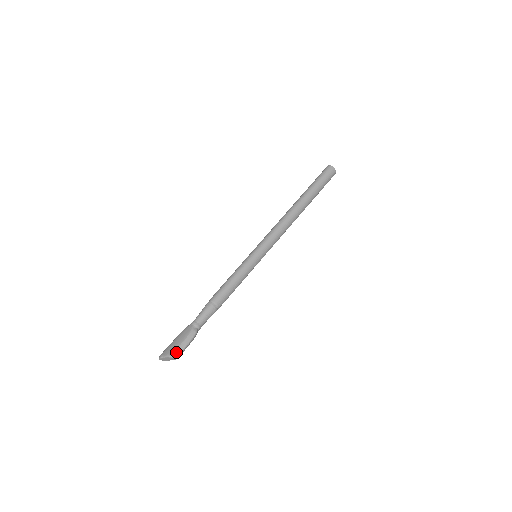
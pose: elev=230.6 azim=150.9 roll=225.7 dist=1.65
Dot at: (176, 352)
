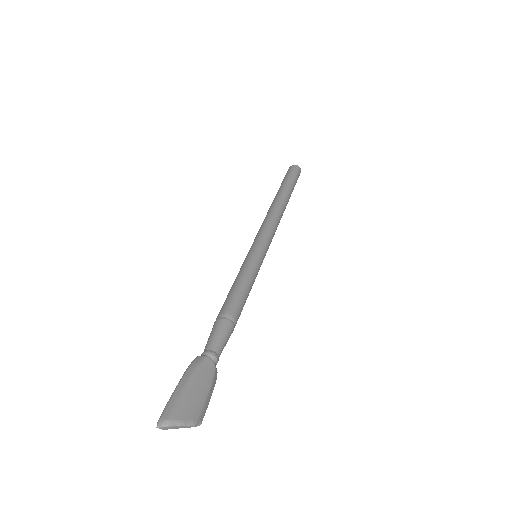
Dot at: (202, 415)
